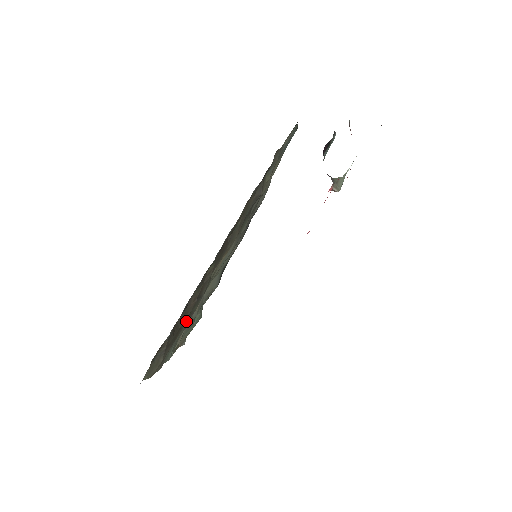
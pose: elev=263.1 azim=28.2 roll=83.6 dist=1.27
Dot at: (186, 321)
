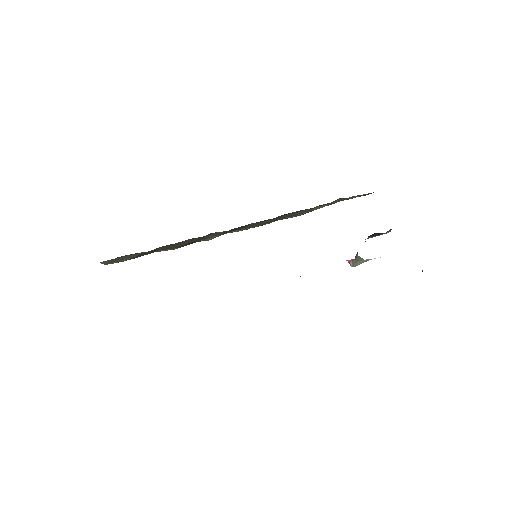
Dot at: occluded
